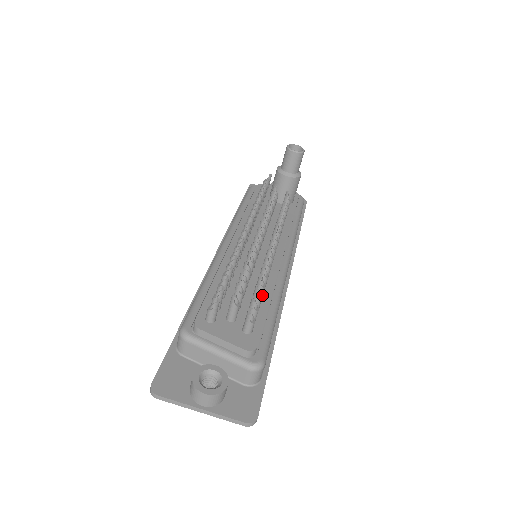
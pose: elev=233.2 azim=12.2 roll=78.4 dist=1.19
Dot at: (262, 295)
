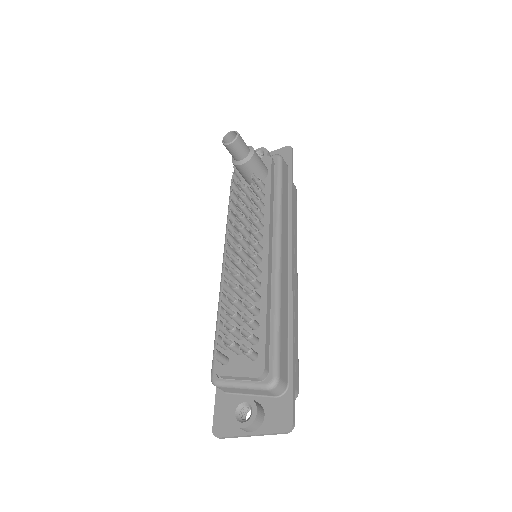
Dot at: (258, 312)
